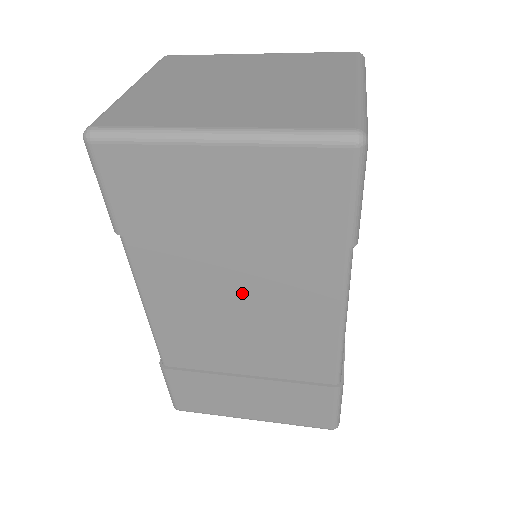
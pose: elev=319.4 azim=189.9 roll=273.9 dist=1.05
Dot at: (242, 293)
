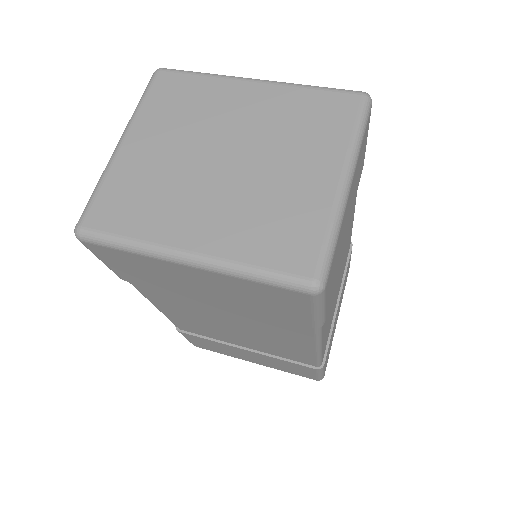
Dot at: (232, 320)
